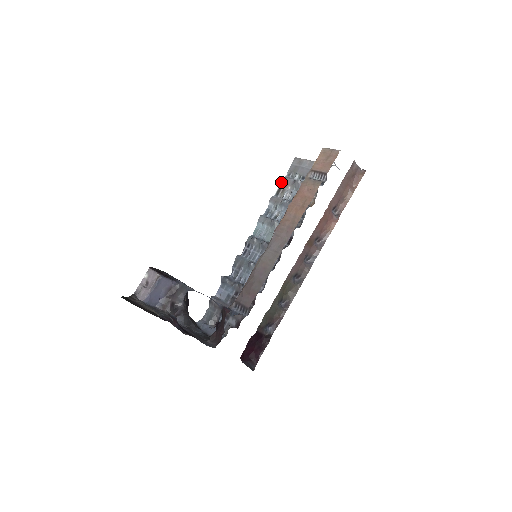
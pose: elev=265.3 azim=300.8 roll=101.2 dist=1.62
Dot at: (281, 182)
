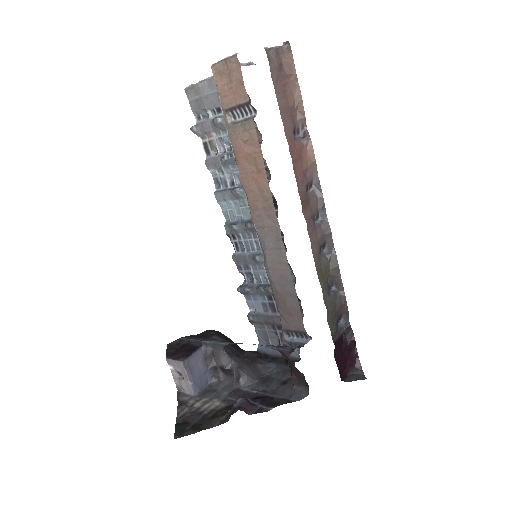
Dot at: (198, 135)
